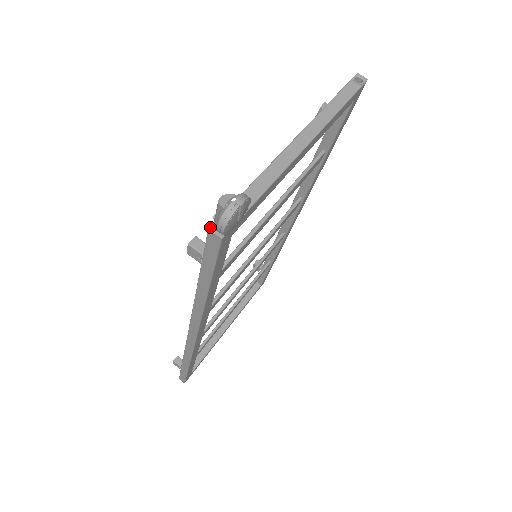
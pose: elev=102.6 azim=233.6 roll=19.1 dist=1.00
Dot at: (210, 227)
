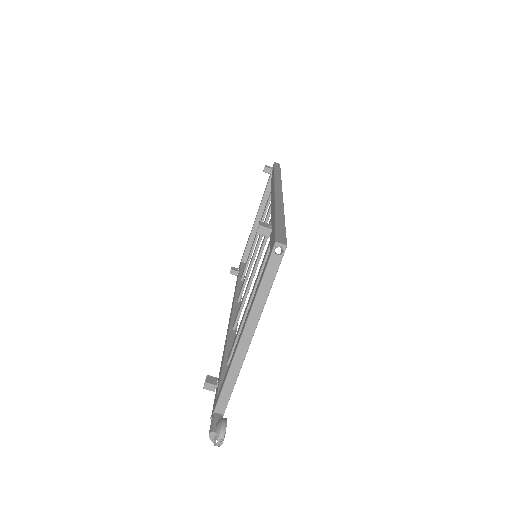
Dot at: (211, 419)
